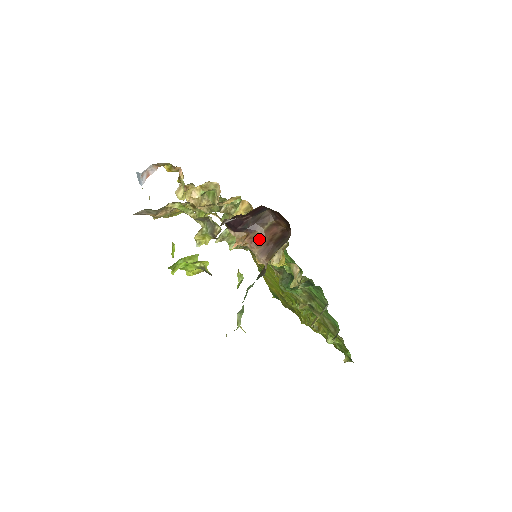
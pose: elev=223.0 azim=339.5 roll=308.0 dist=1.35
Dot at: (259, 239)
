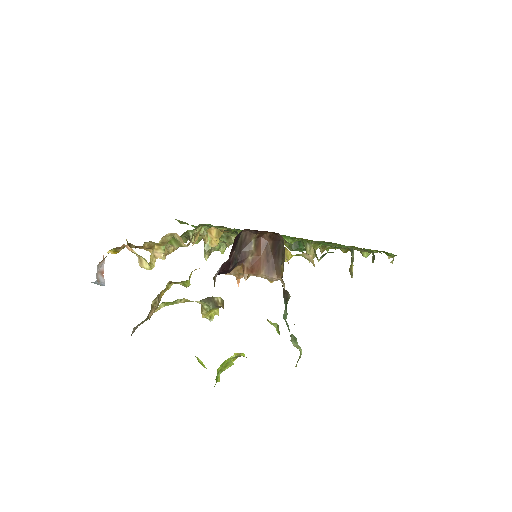
Dot at: (256, 263)
